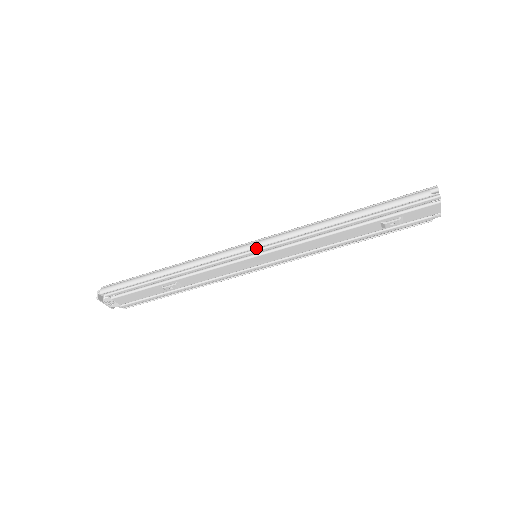
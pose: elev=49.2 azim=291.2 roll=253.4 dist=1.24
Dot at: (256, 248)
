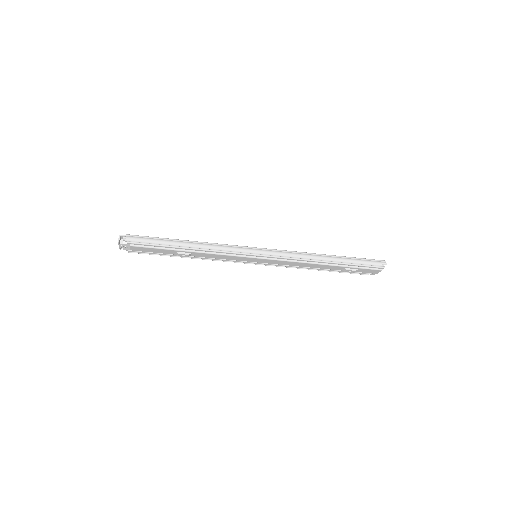
Dot at: (263, 254)
